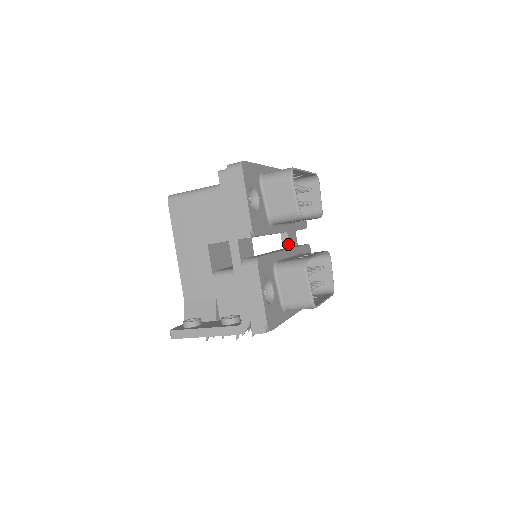
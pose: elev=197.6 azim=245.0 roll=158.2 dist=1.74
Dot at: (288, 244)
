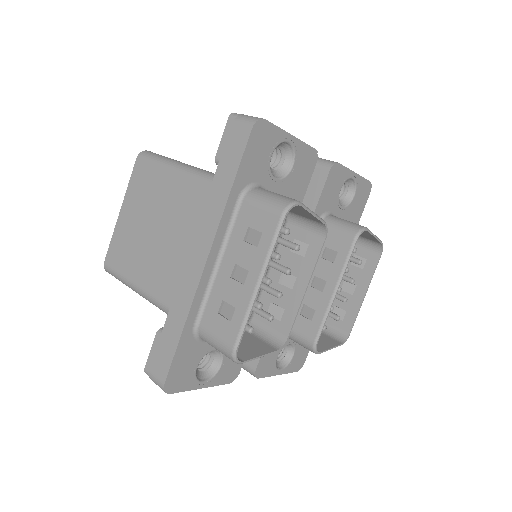
Dot at: occluded
